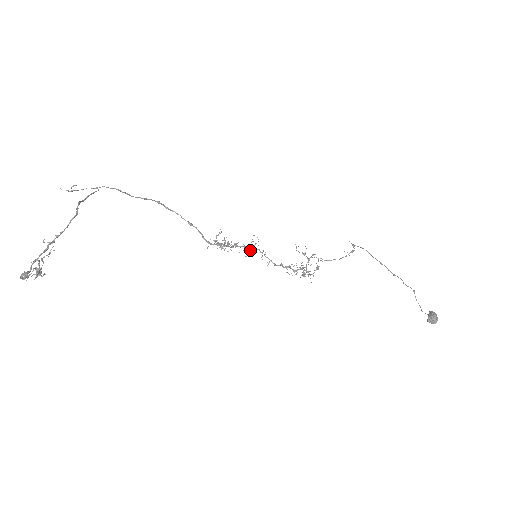
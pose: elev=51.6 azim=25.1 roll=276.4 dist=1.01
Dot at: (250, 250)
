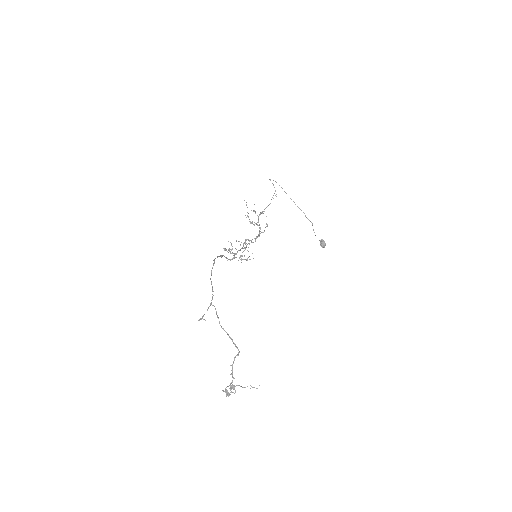
Dot at: (243, 243)
